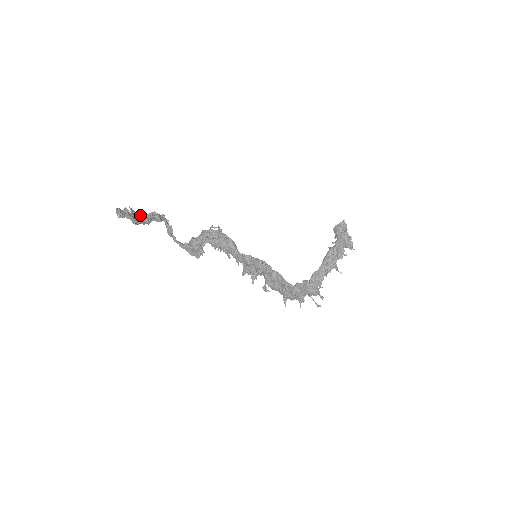
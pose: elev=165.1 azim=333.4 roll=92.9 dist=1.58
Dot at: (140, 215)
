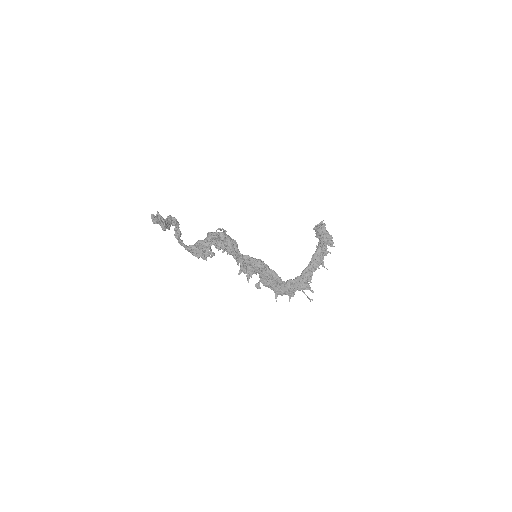
Dot at: (165, 220)
